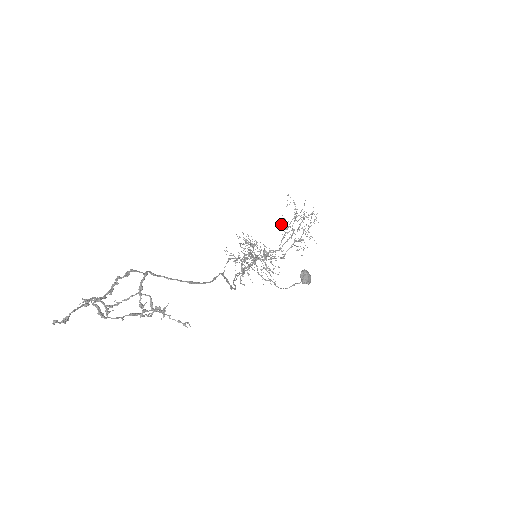
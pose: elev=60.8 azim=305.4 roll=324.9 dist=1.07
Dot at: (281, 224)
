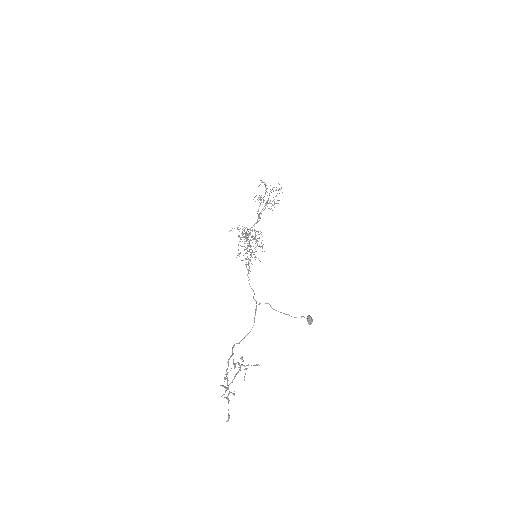
Dot at: occluded
